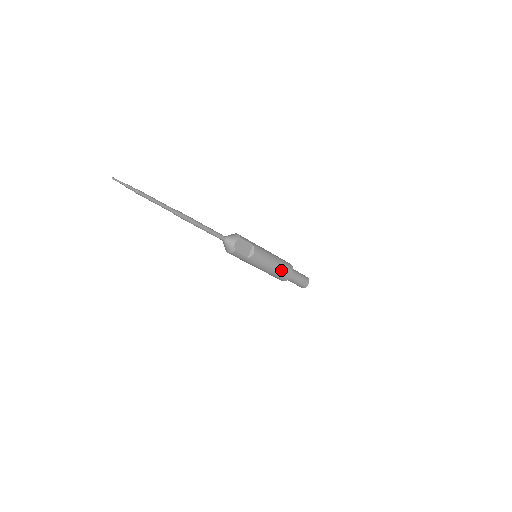
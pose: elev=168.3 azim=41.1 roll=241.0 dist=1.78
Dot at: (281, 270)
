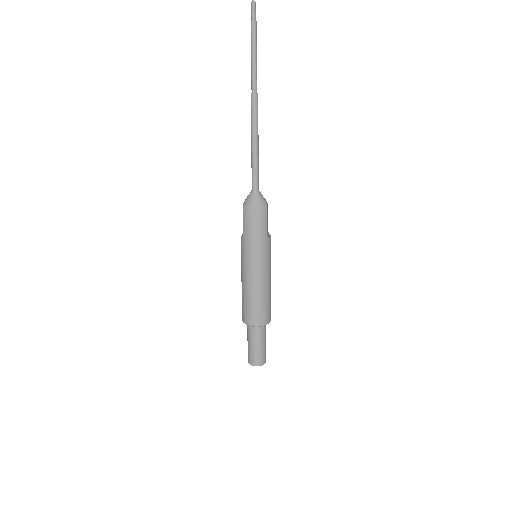
Dot at: (270, 299)
